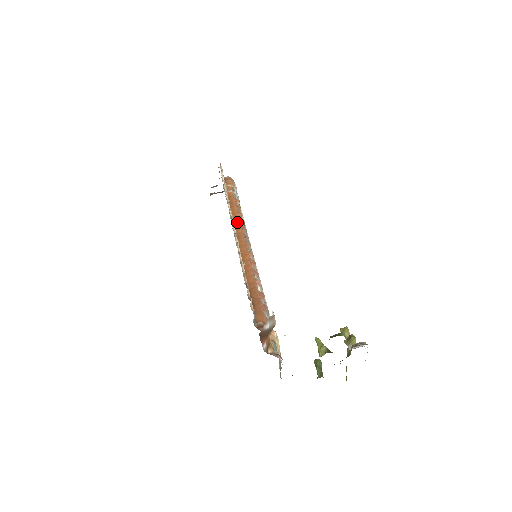
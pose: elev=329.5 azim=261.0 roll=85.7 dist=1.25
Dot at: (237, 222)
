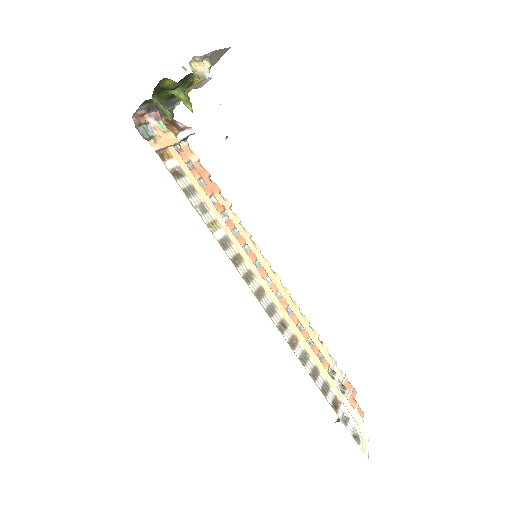
Dot at: occluded
